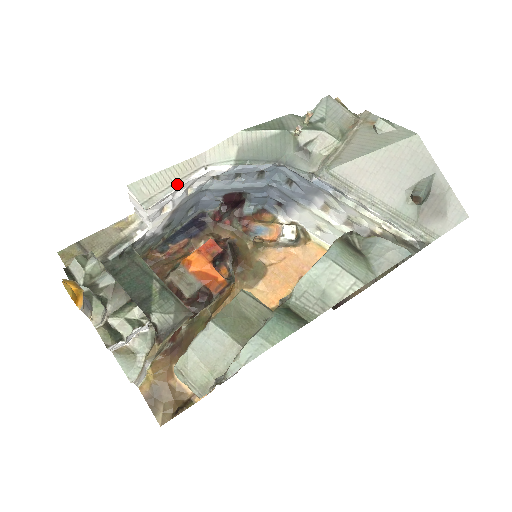
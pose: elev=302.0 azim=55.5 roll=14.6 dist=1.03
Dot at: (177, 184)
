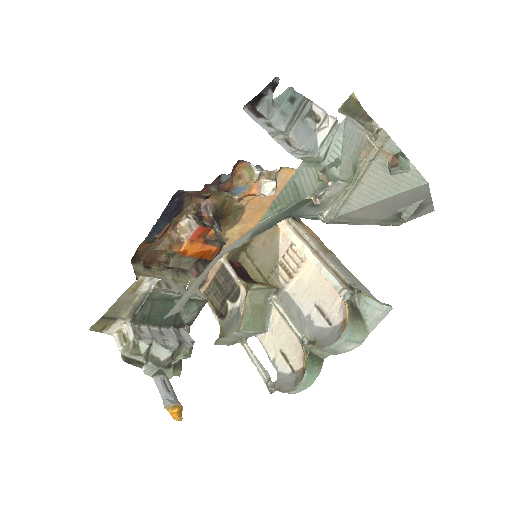
Dot at: (200, 283)
